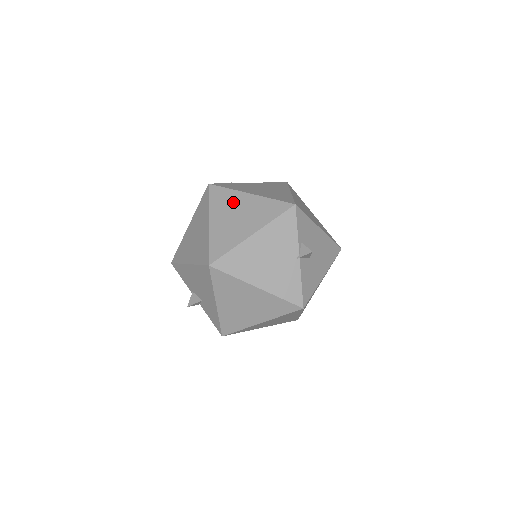
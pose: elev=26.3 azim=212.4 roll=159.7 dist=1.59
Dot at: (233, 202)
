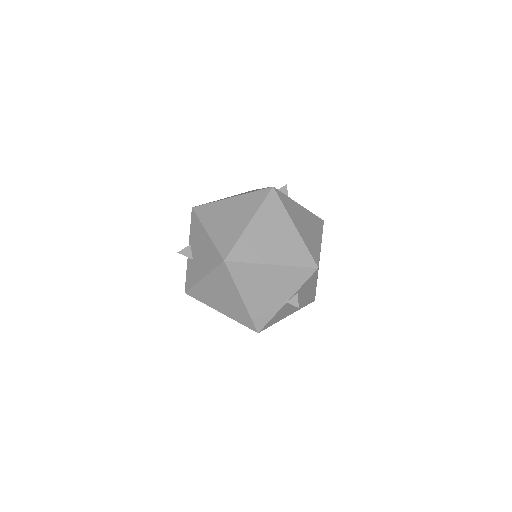
Dot at: (279, 222)
